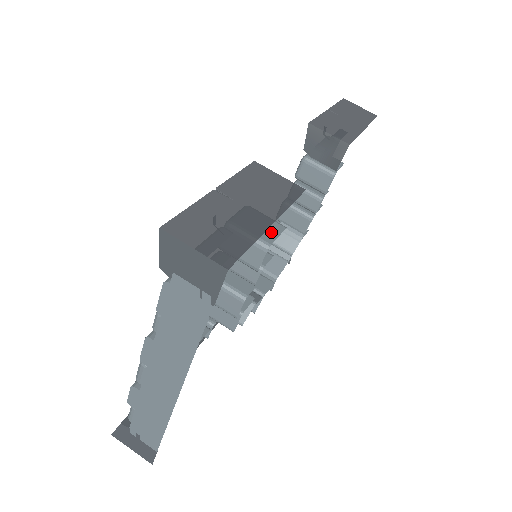
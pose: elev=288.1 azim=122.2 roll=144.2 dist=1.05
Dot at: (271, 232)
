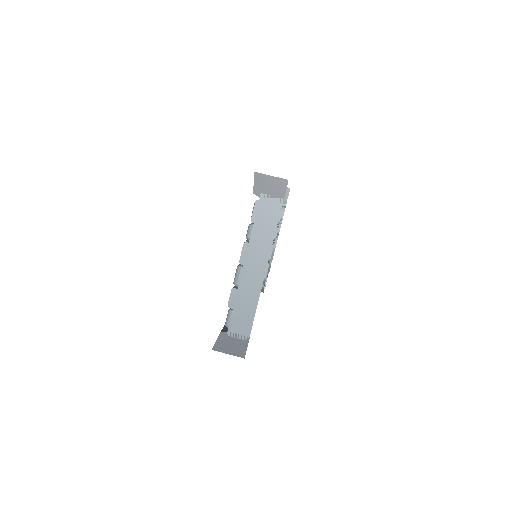
Dot at: occluded
